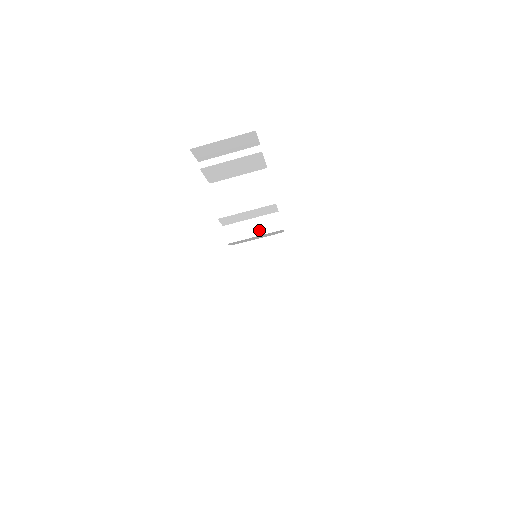
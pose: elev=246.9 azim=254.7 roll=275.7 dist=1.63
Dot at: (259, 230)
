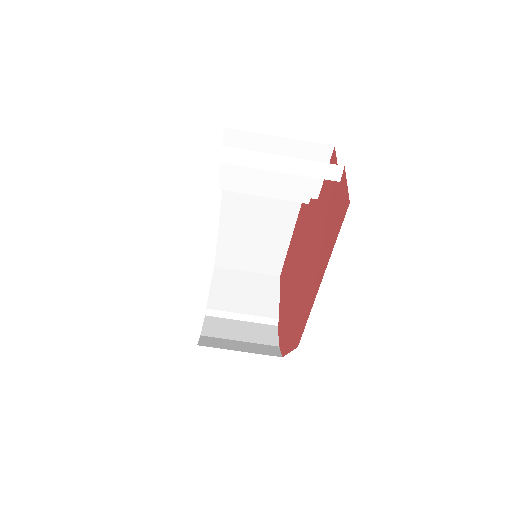
Dot at: occluded
